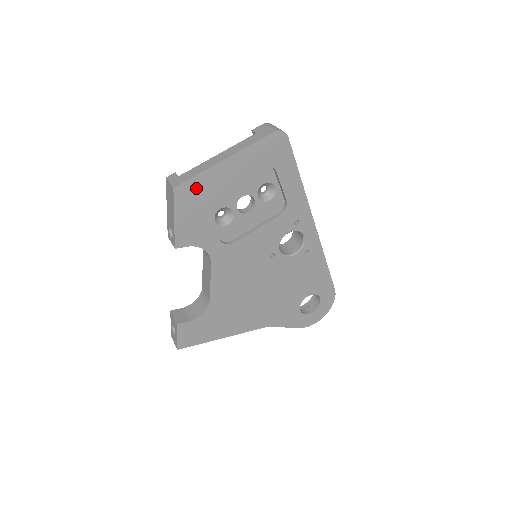
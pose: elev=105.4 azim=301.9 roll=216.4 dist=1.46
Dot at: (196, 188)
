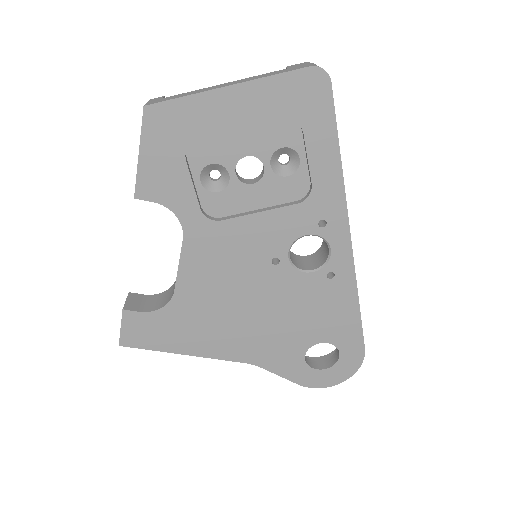
Dot at: (177, 117)
